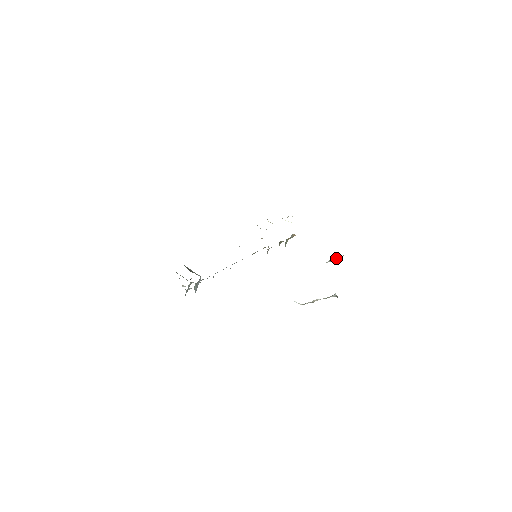
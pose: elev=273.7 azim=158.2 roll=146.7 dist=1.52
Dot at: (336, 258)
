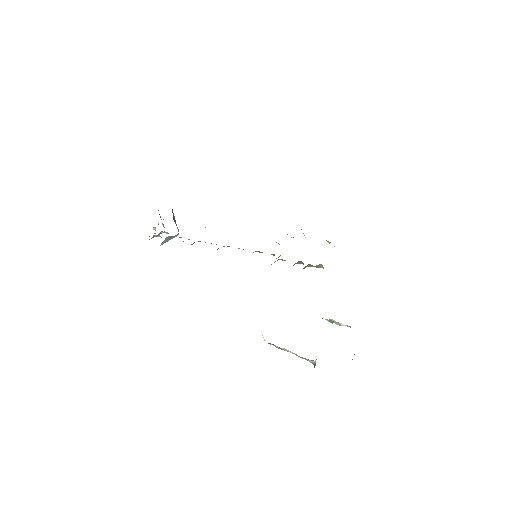
Dot at: (340, 323)
